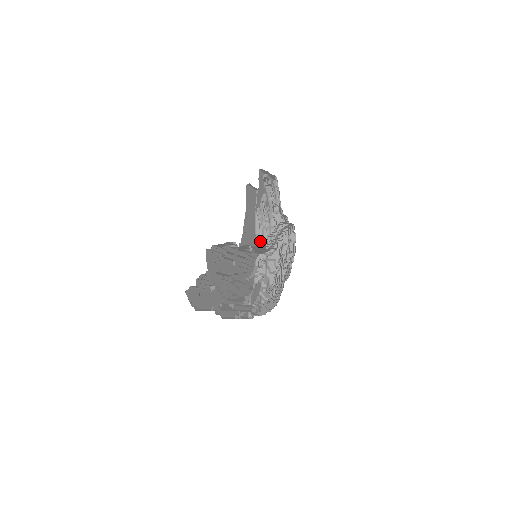
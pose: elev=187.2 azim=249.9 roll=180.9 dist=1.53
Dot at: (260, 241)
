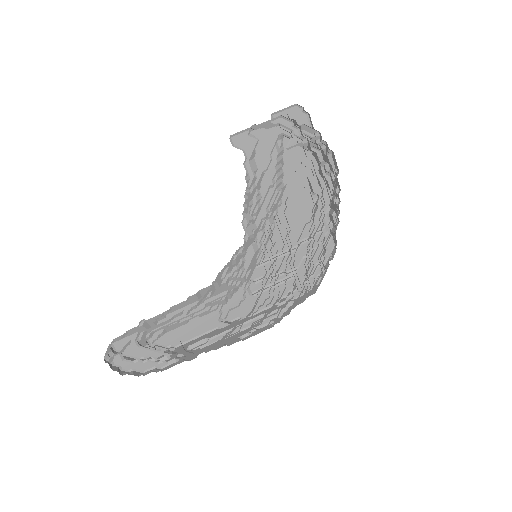
Dot at: occluded
